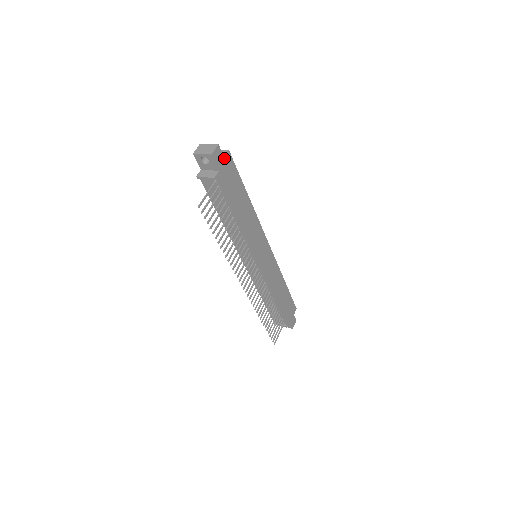
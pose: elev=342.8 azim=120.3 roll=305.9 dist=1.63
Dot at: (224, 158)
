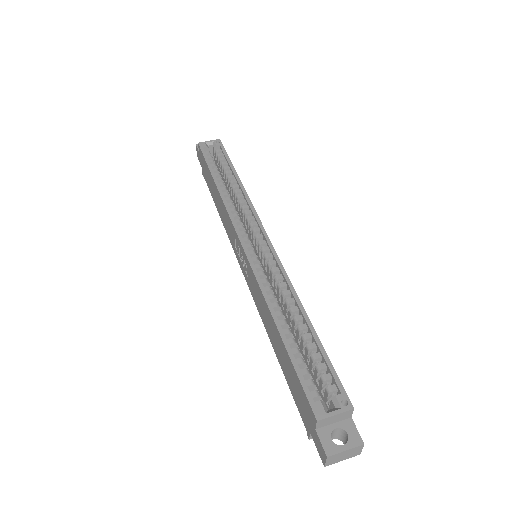
Dot at: (350, 417)
